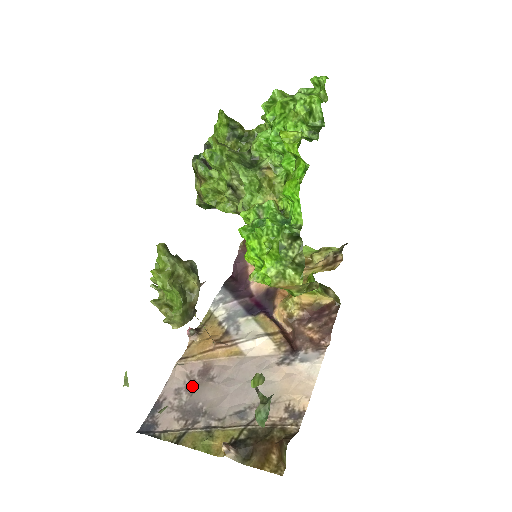
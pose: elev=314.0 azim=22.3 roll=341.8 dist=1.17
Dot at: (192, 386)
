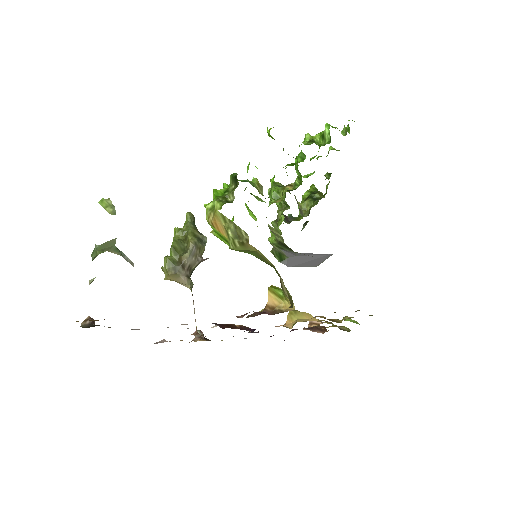
Dot at: occluded
